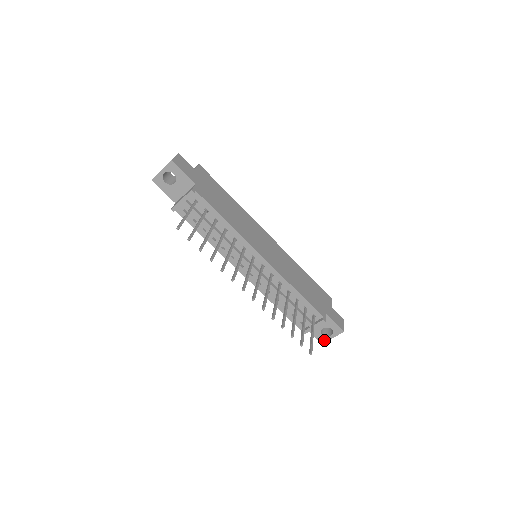
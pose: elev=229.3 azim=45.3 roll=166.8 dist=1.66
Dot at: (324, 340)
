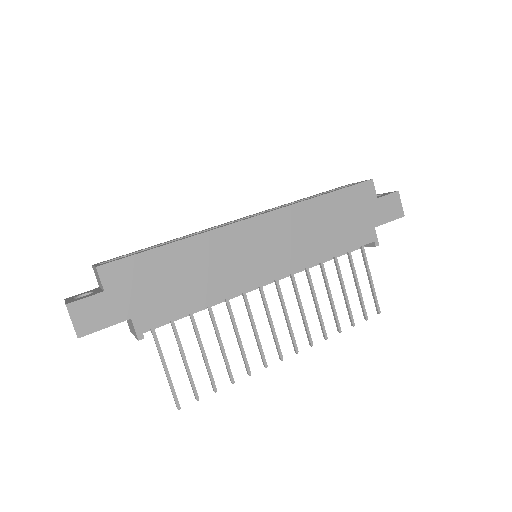
Dot at: occluded
